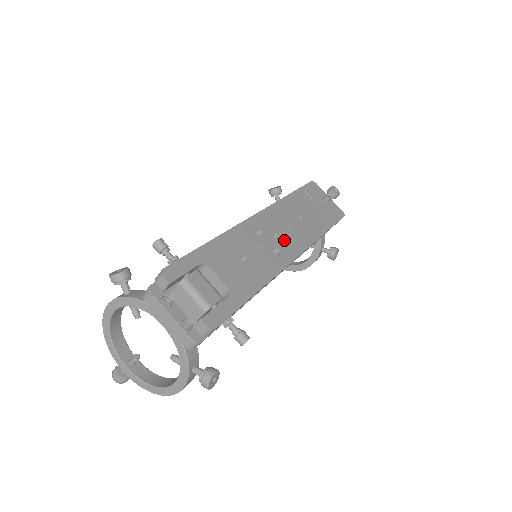
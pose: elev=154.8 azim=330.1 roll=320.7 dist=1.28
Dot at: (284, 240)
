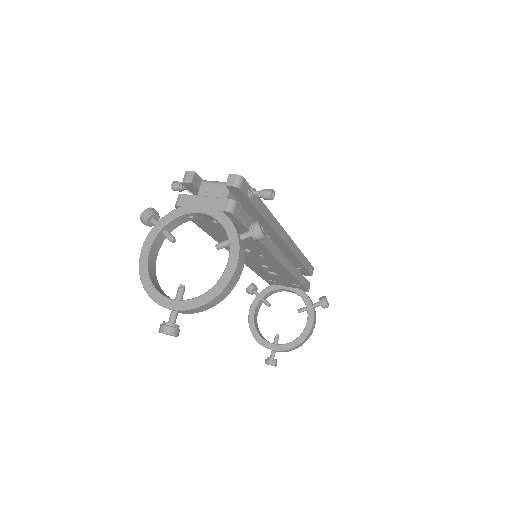
Dot at: occluded
